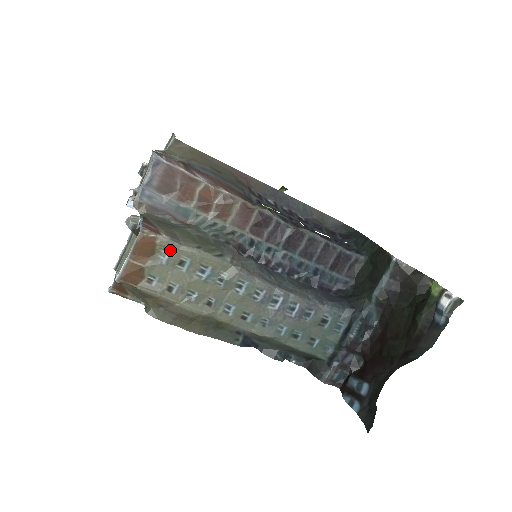
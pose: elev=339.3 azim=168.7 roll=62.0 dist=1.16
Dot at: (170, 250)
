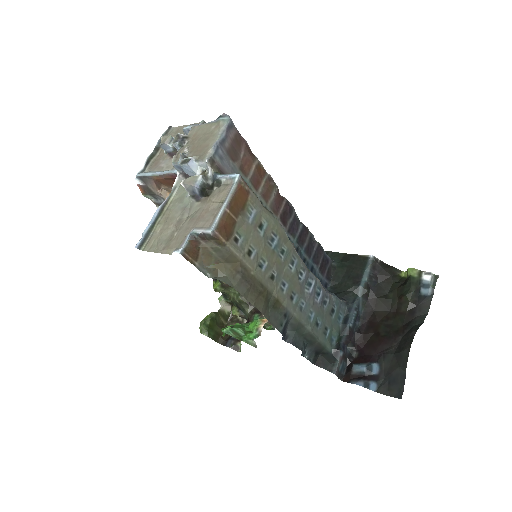
Dot at: (255, 209)
